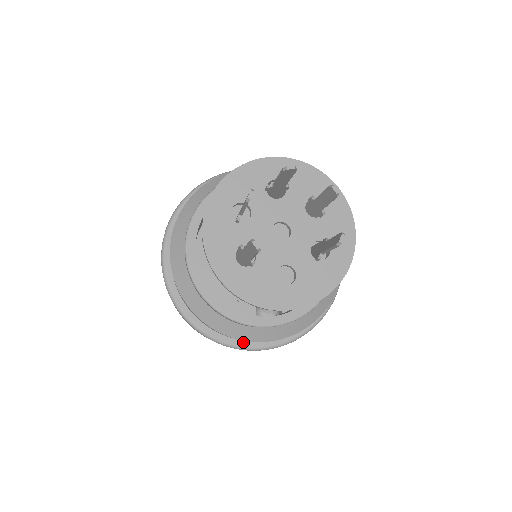
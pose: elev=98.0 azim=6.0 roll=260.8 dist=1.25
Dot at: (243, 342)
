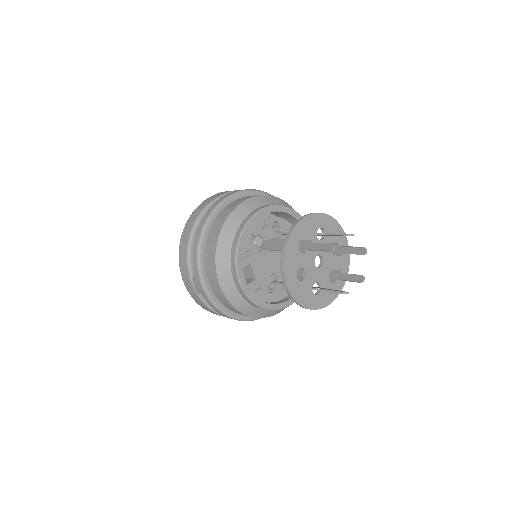
Dot at: (204, 270)
